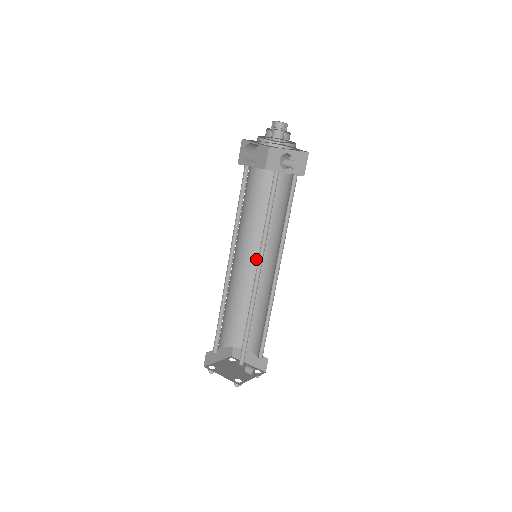
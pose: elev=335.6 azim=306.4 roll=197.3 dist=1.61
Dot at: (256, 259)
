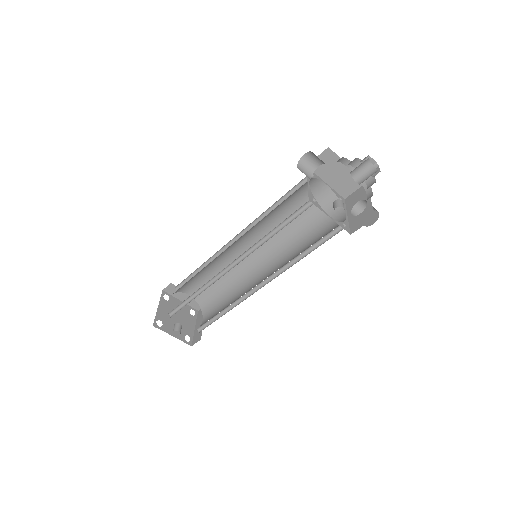
Dot at: (266, 262)
